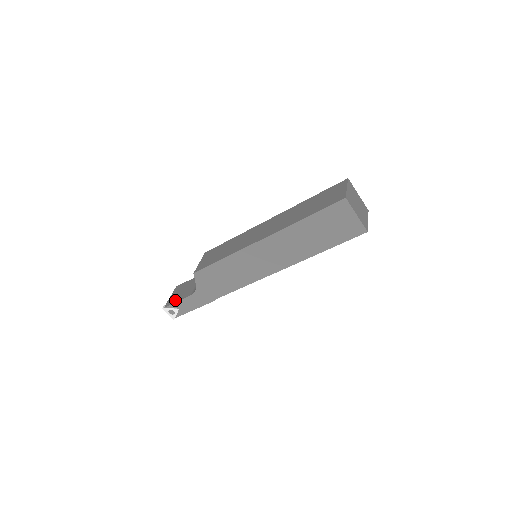
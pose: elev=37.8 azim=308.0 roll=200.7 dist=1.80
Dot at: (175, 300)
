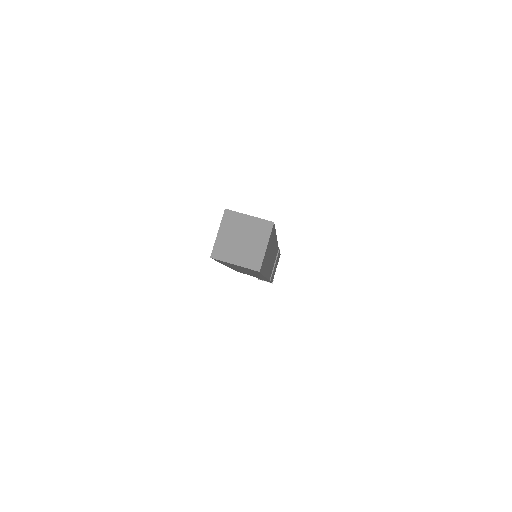
Dot at: occluded
